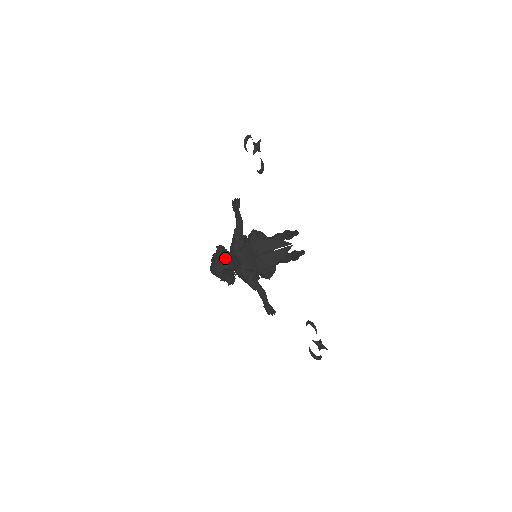
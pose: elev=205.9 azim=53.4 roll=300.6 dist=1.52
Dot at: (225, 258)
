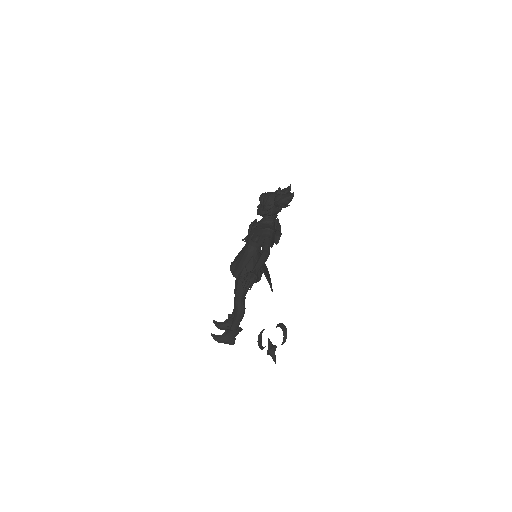
Dot at: occluded
